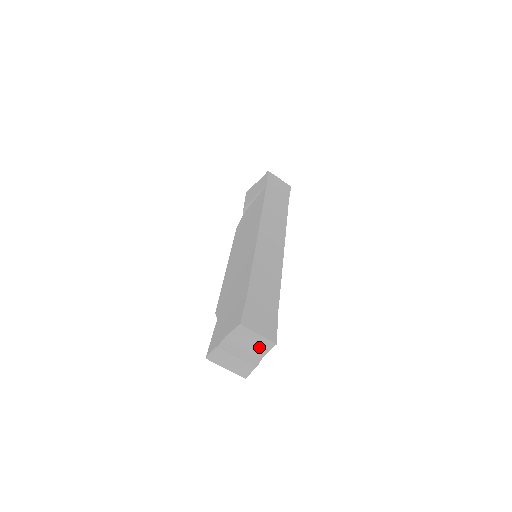
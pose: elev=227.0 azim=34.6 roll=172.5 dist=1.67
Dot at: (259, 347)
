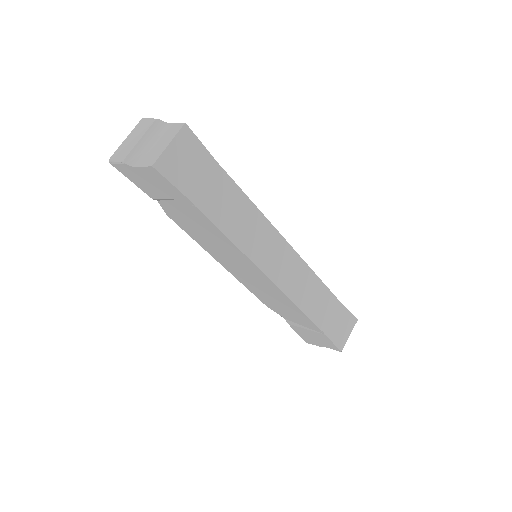
Dot at: occluded
